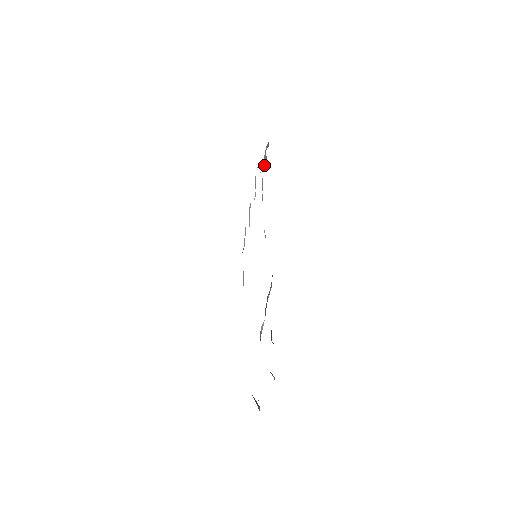
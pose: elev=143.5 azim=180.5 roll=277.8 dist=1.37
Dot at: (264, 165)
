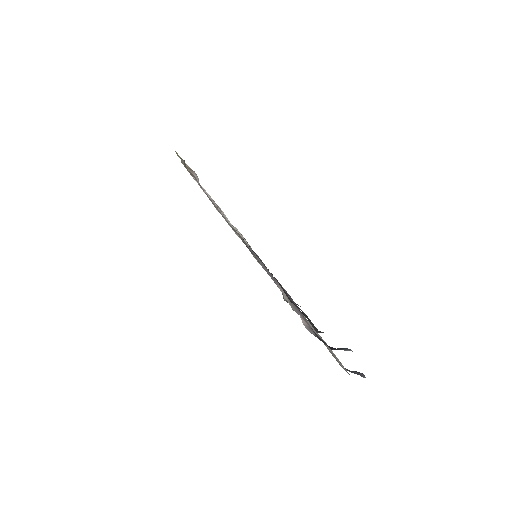
Dot at: (196, 177)
